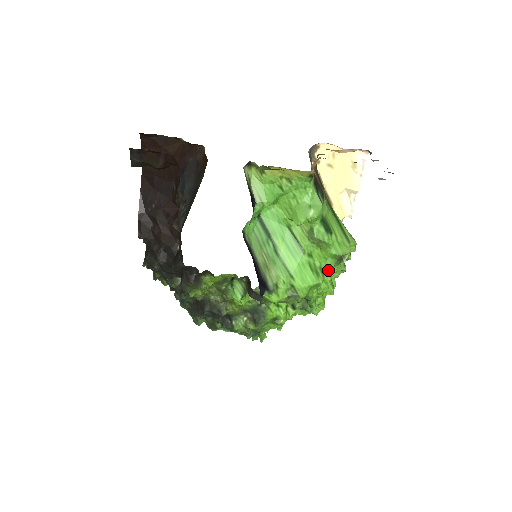
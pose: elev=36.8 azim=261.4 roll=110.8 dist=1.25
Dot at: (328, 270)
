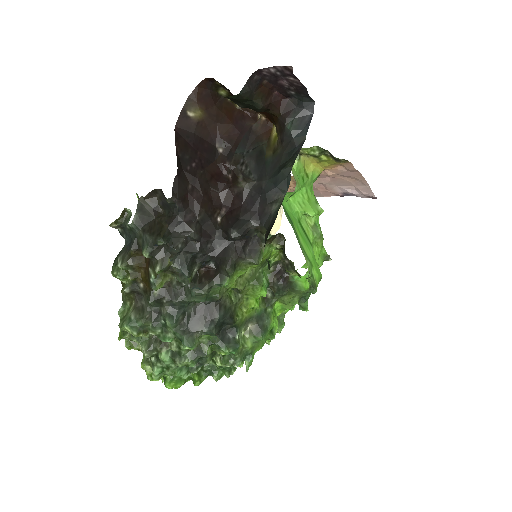
Dot at: occluded
